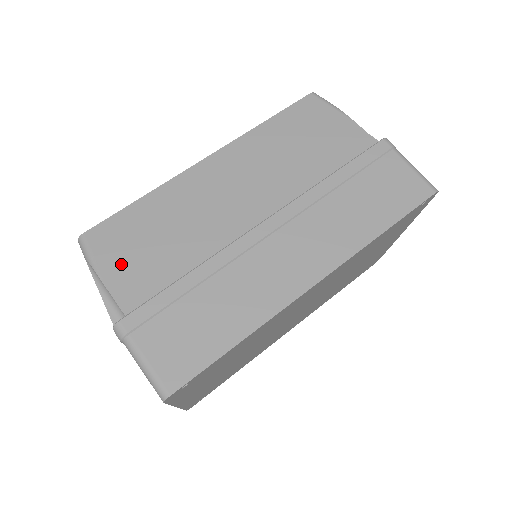
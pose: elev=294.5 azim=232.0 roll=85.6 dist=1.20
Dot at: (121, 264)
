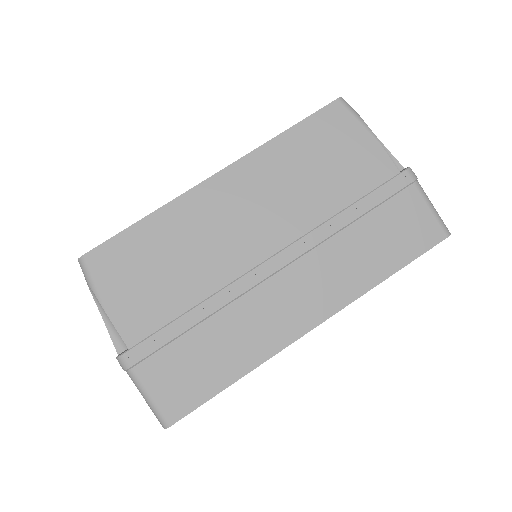
Dot at: (124, 294)
